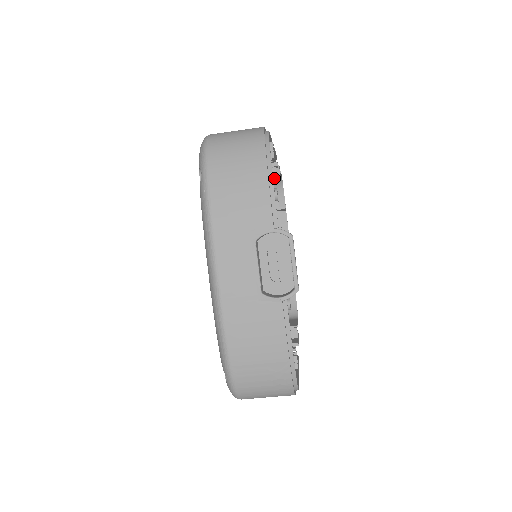
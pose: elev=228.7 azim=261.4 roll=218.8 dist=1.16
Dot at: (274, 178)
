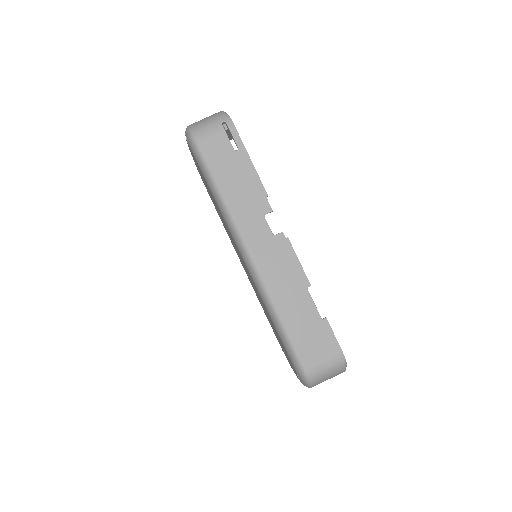
Dot at: occluded
